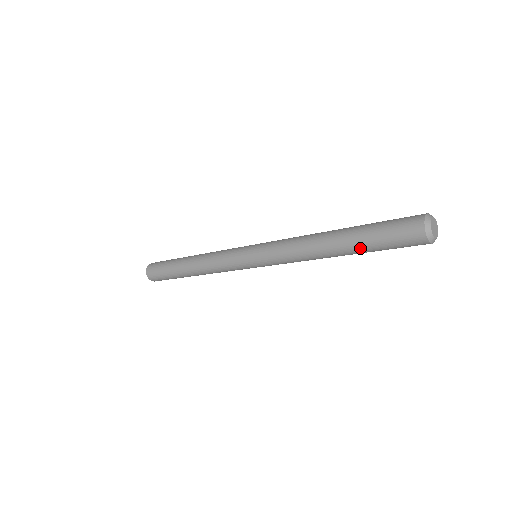
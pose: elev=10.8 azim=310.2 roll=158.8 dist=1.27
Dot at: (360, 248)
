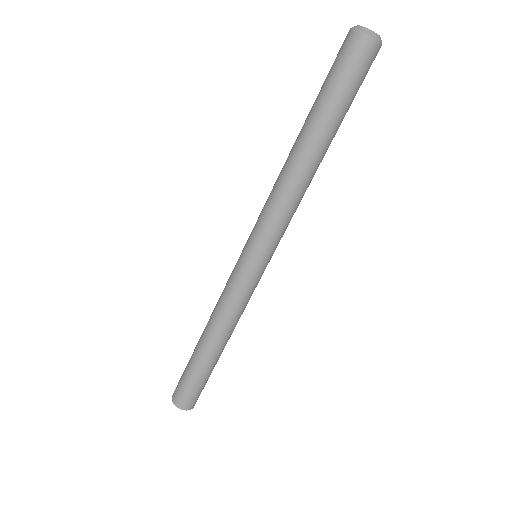
Dot at: (324, 117)
